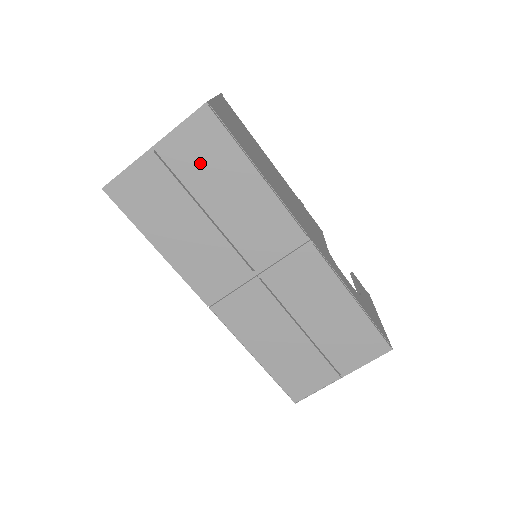
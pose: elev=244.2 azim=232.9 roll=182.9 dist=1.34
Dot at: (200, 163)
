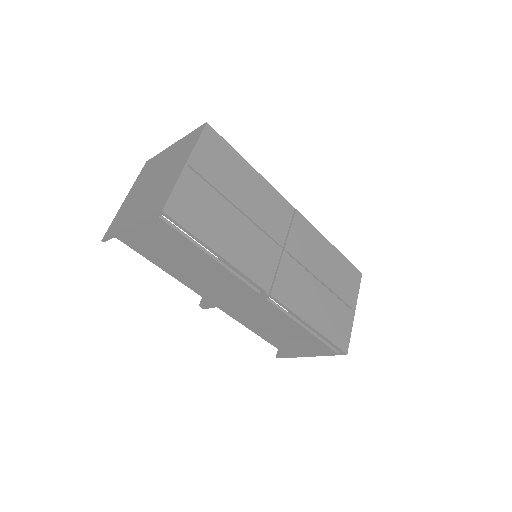
Dot at: (220, 169)
